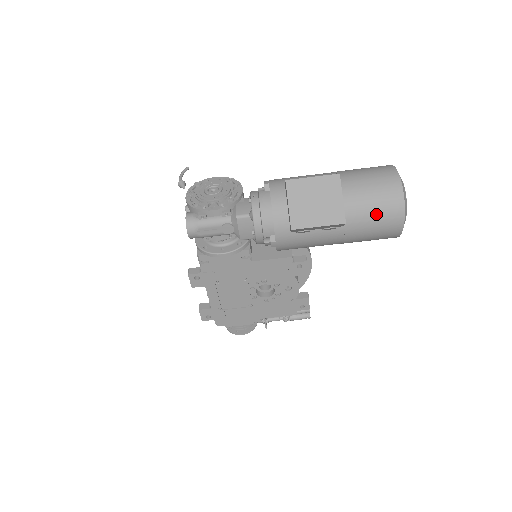
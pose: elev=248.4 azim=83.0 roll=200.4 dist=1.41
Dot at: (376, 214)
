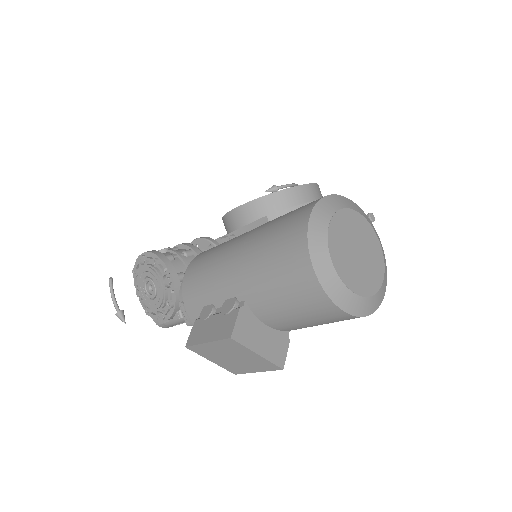
Dot at: (321, 324)
